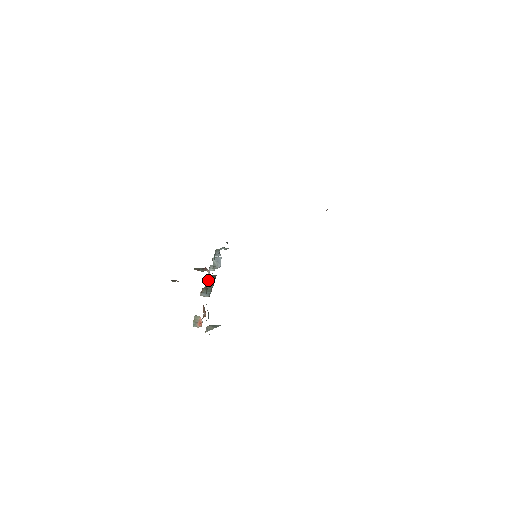
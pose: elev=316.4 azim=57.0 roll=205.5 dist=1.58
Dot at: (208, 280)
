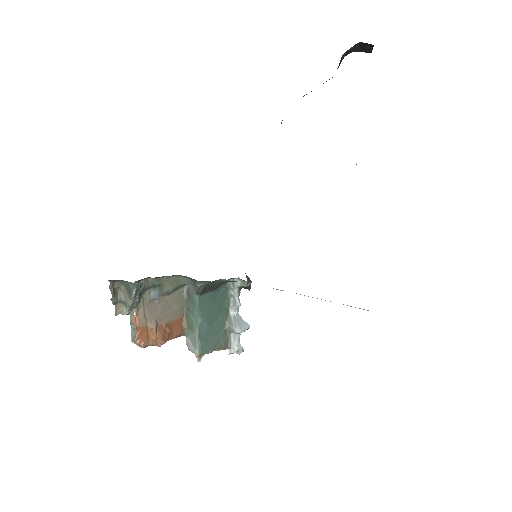
Dot at: (188, 290)
